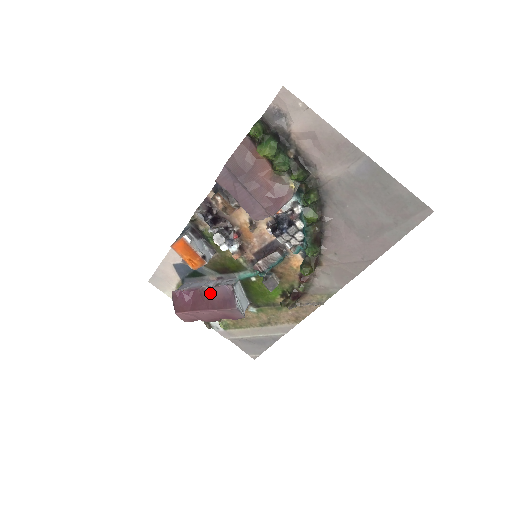
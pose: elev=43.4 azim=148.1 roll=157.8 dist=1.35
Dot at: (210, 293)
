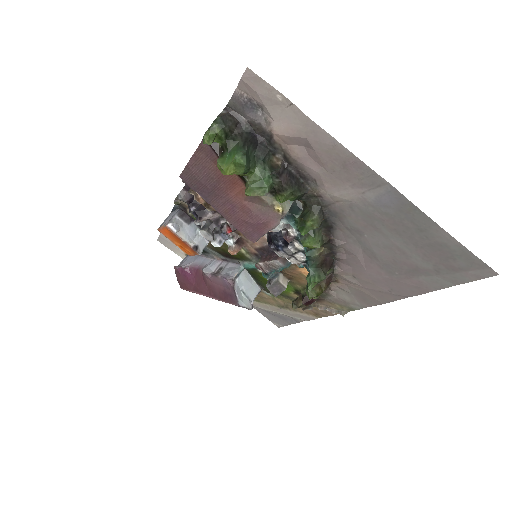
Dot at: (211, 280)
